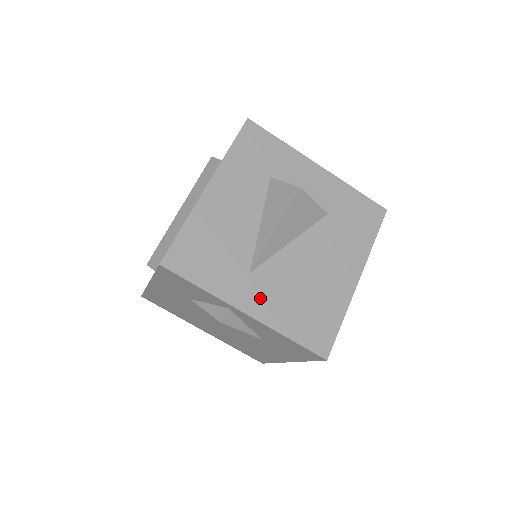
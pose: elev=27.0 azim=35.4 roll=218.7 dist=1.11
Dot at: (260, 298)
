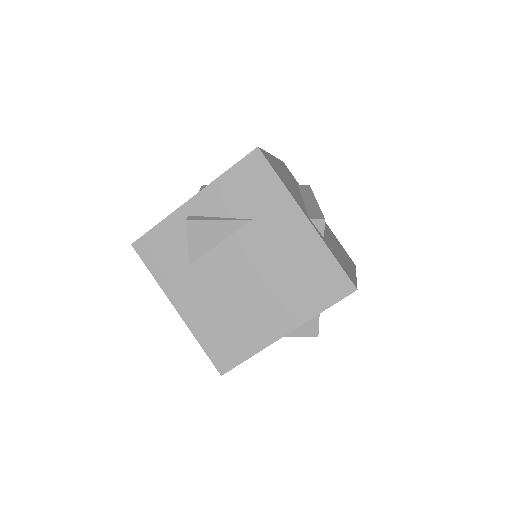
Dot at: occluded
